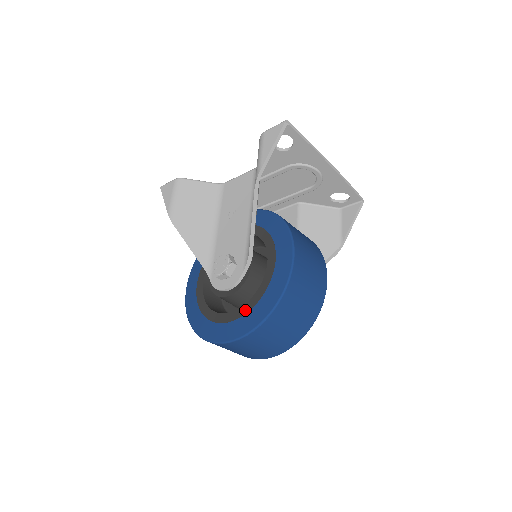
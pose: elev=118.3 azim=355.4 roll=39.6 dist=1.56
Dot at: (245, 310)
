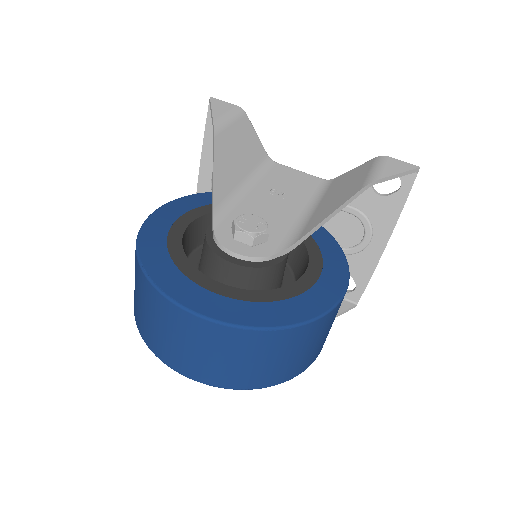
Dot at: (250, 296)
